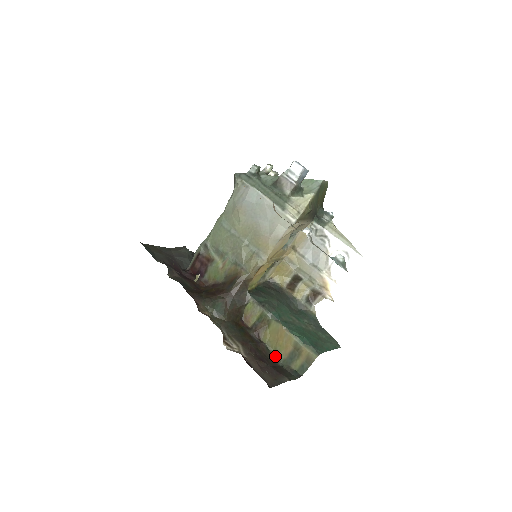
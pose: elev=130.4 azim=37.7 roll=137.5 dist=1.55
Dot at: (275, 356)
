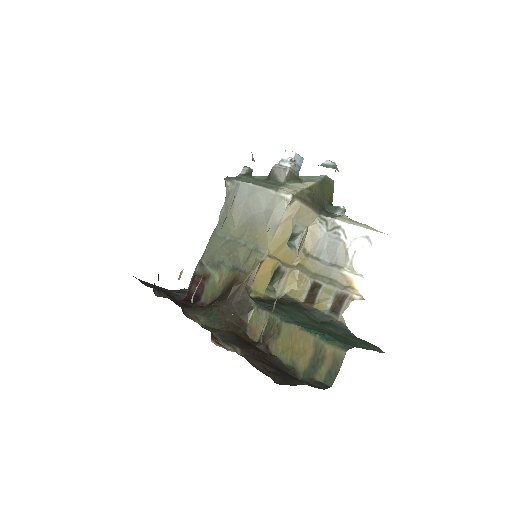
Dot at: (292, 369)
